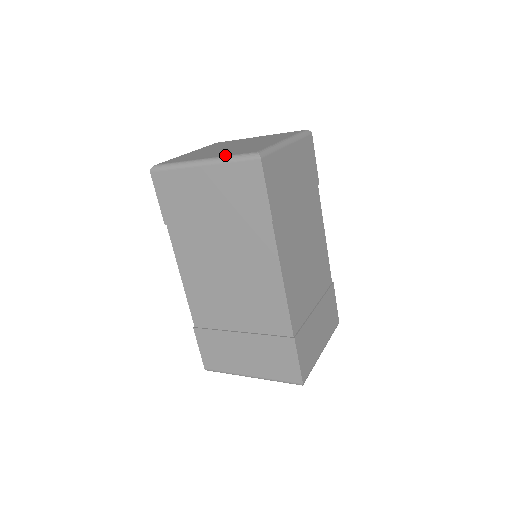
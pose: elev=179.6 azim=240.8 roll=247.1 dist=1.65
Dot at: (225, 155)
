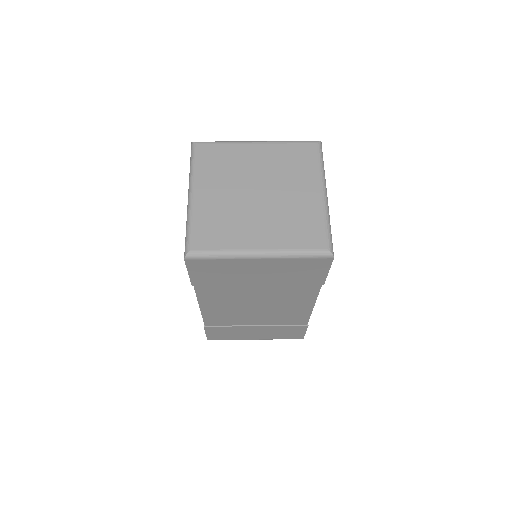
Dot at: (287, 247)
